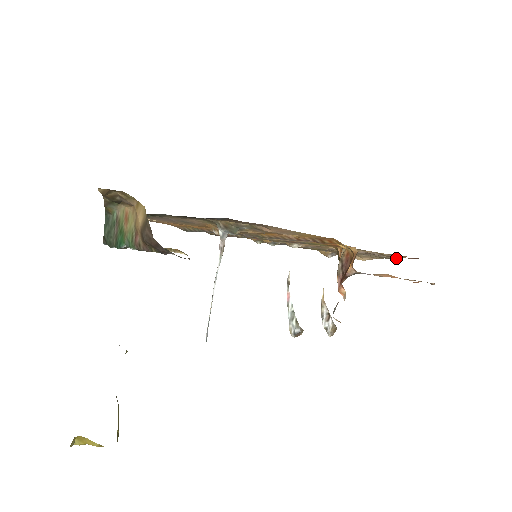
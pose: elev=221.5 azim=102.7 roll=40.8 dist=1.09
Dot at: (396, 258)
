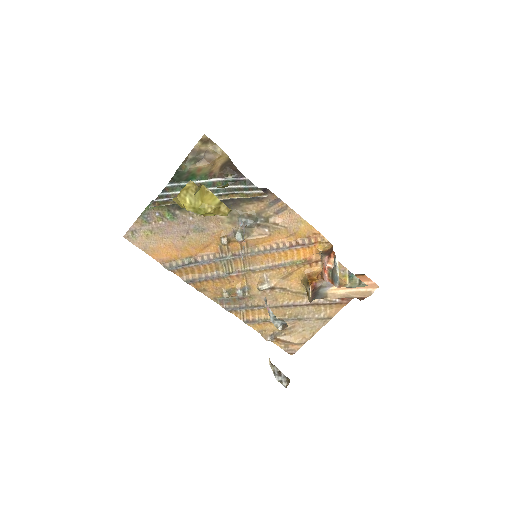
Dot at: (330, 317)
